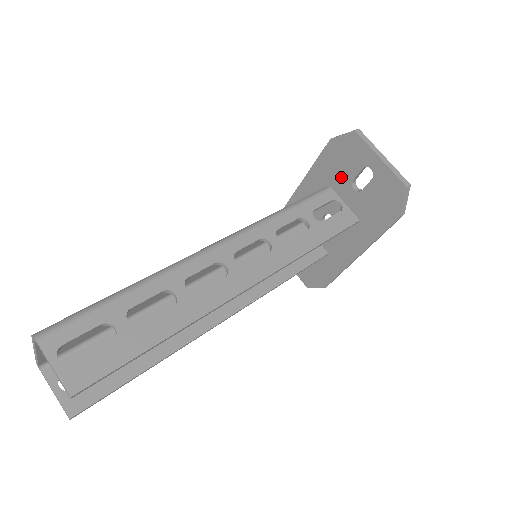
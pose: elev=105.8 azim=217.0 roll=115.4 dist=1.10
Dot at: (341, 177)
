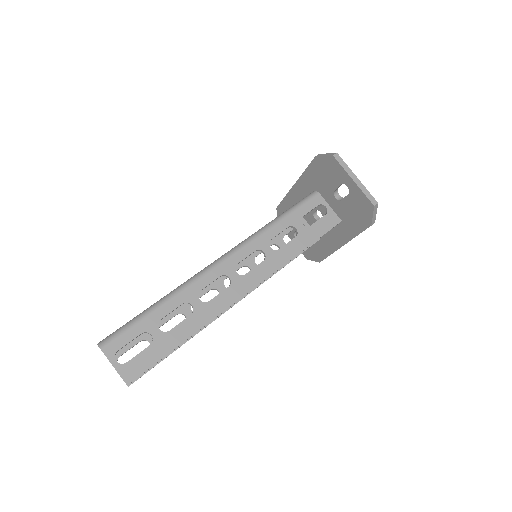
Dot at: (325, 187)
